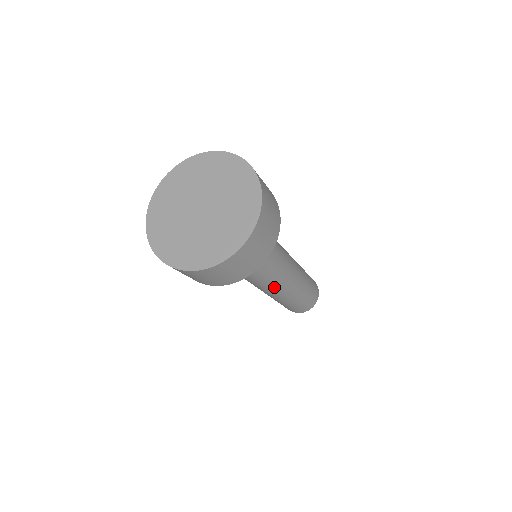
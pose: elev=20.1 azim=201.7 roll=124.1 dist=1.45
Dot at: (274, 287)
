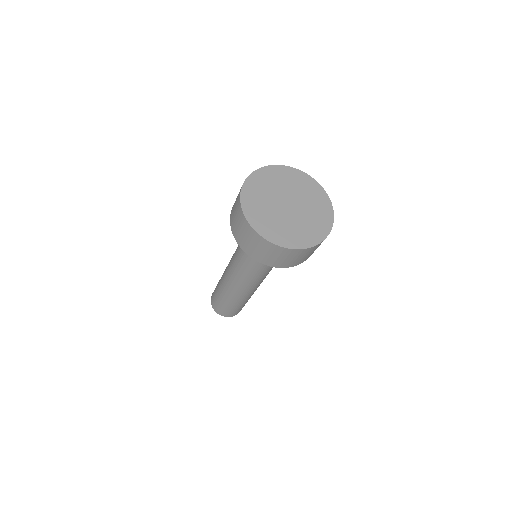
Dot at: (250, 285)
